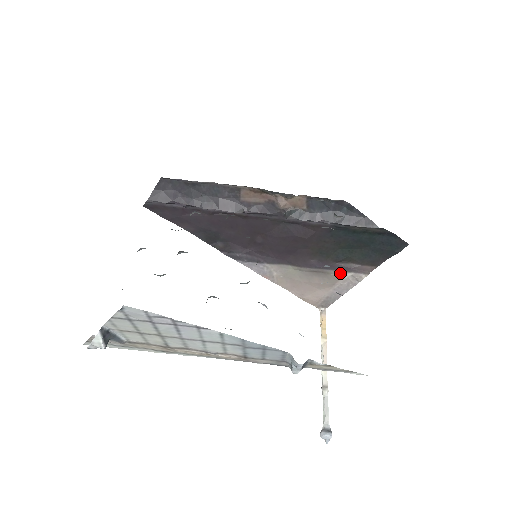
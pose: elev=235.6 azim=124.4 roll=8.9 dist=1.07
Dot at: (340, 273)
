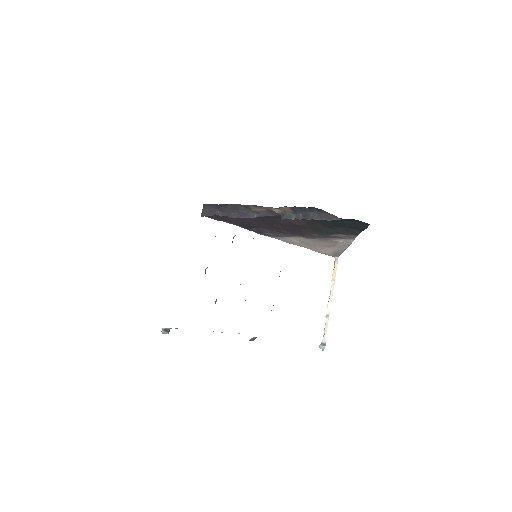
Dot at: (336, 239)
